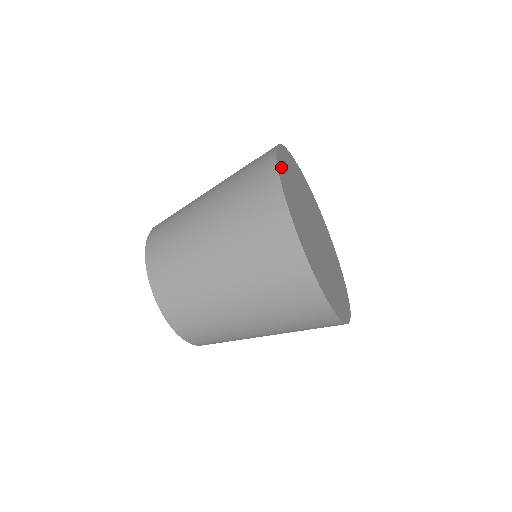
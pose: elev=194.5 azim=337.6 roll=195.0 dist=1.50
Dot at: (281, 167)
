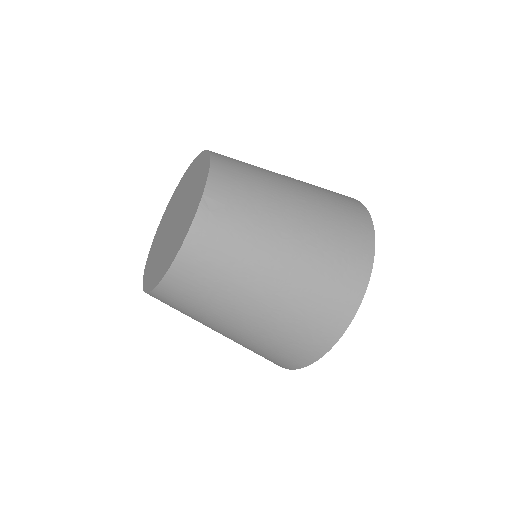
Dot at: occluded
